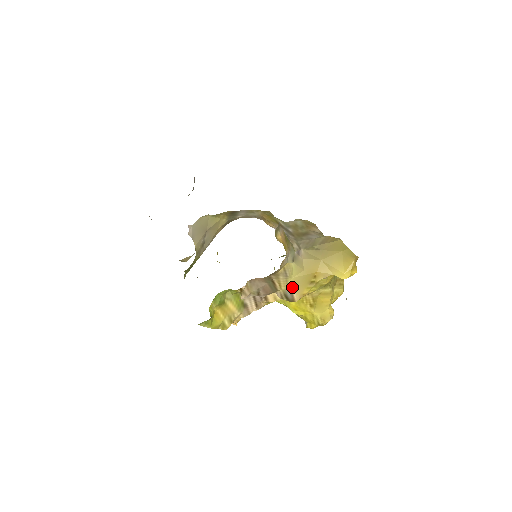
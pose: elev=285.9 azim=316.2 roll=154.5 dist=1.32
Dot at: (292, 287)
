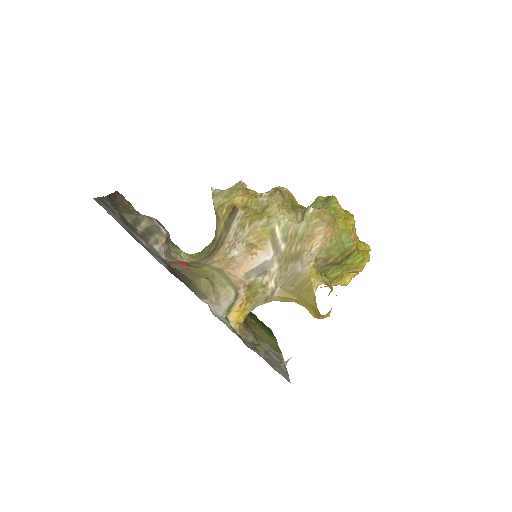
Dot at: occluded
